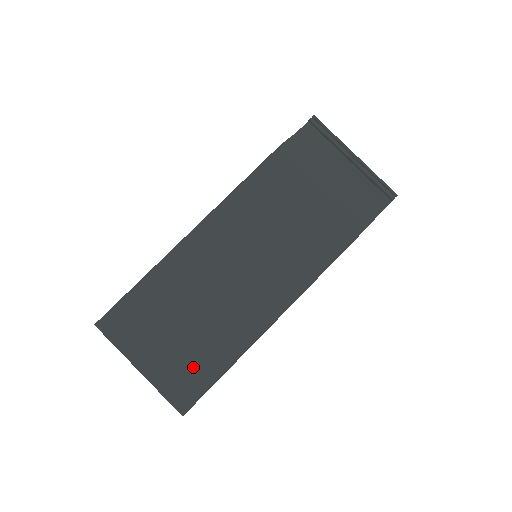
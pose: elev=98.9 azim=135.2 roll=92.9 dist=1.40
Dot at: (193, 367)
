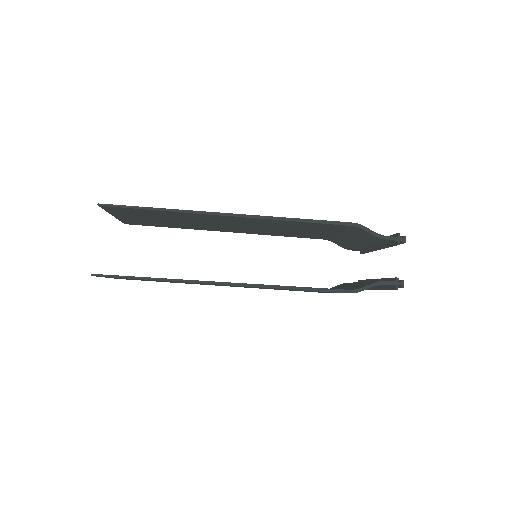
Dot at: occluded
